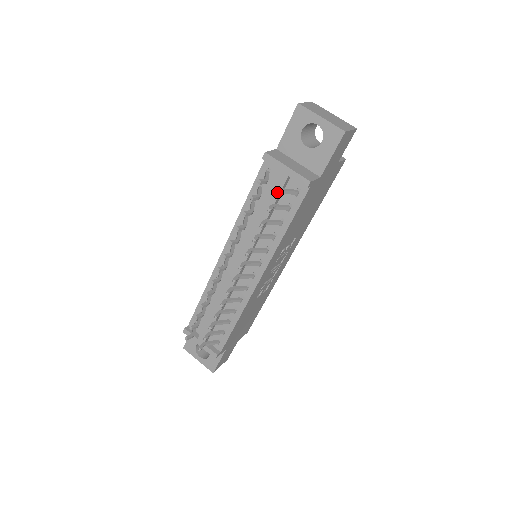
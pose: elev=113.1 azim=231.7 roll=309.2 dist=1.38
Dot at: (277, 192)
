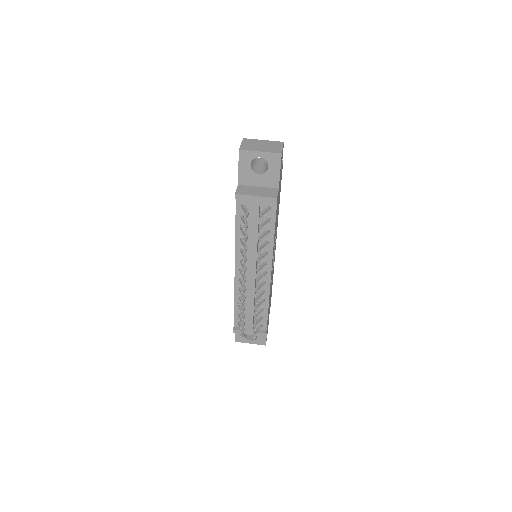
Dot at: (261, 218)
